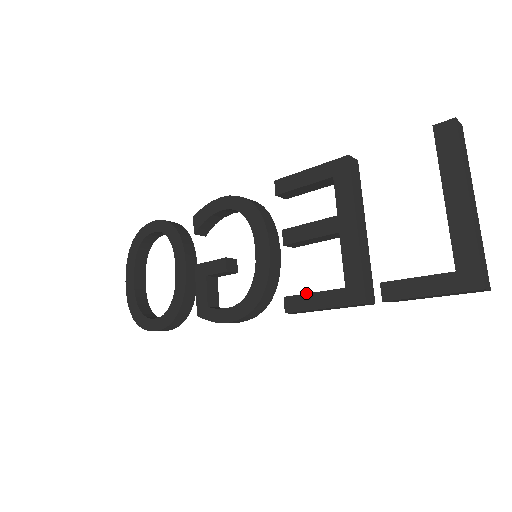
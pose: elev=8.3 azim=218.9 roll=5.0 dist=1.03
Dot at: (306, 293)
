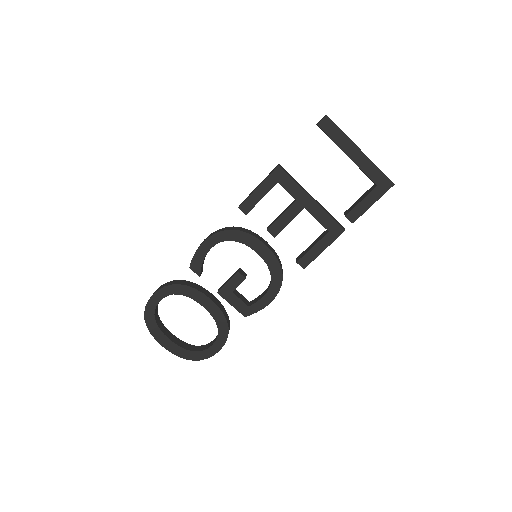
Dot at: (309, 250)
